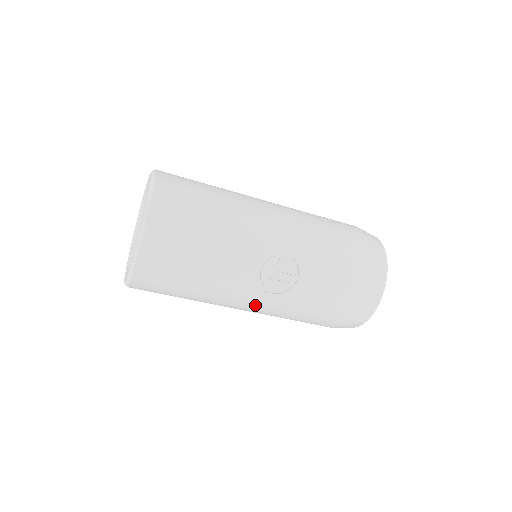
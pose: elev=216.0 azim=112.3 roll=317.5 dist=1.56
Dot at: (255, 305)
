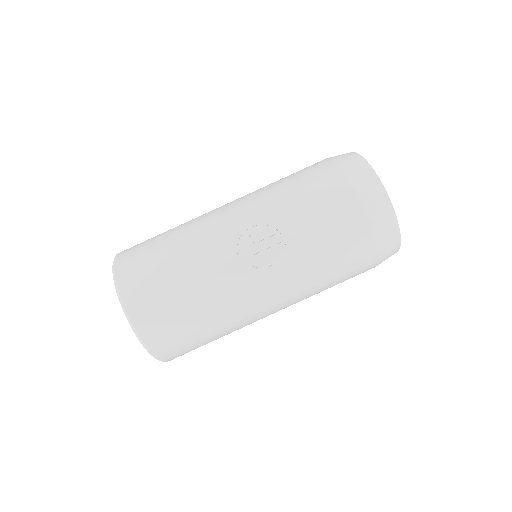
Dot at: (273, 294)
